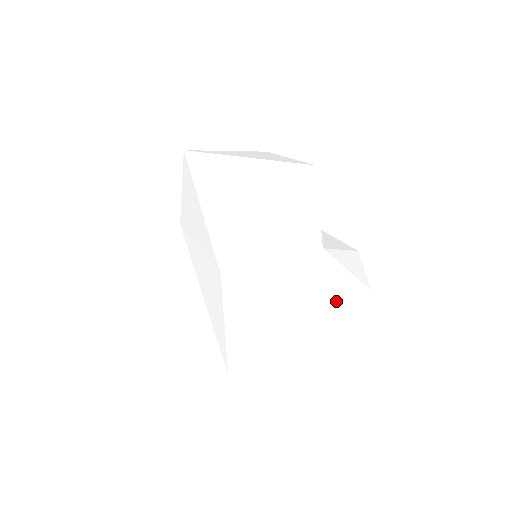
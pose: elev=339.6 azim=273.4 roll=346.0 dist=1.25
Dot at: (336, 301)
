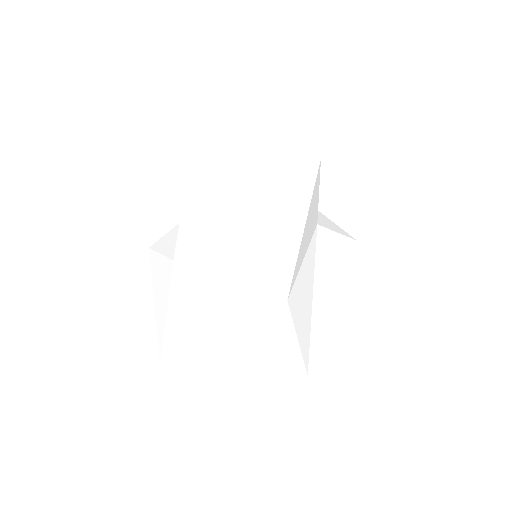
Dot at: (342, 264)
